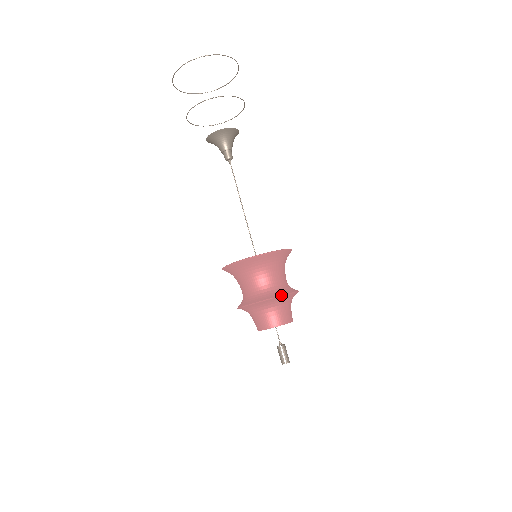
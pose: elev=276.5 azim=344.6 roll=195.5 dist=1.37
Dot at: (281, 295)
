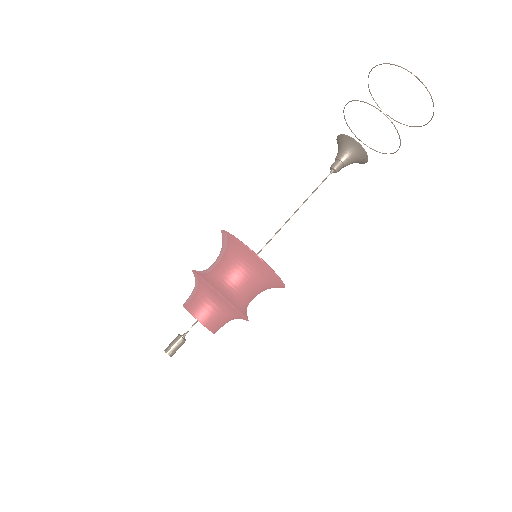
Dot at: (246, 317)
